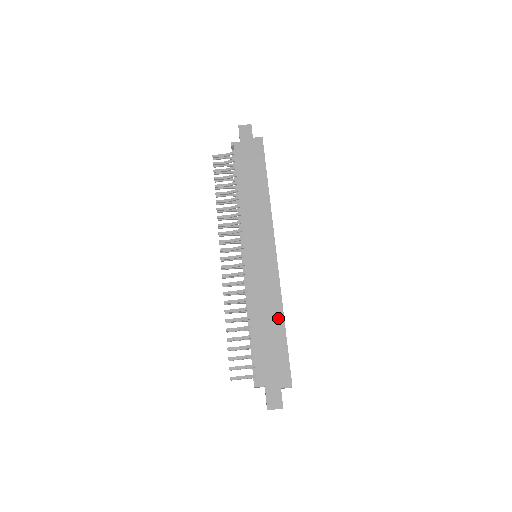
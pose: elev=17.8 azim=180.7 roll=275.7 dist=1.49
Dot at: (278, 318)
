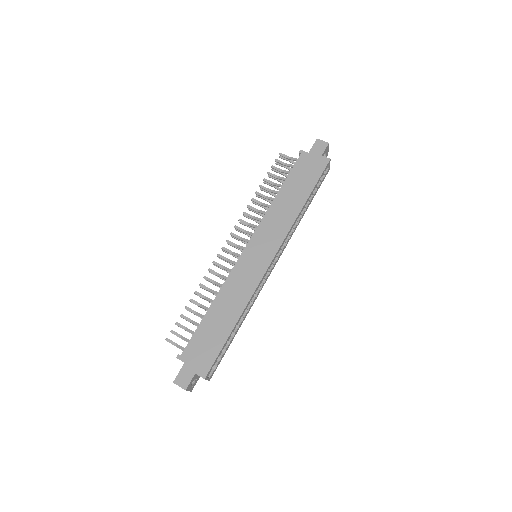
Dot at: (234, 316)
